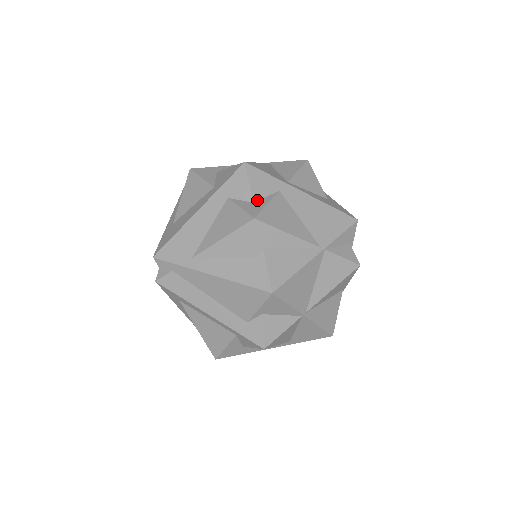
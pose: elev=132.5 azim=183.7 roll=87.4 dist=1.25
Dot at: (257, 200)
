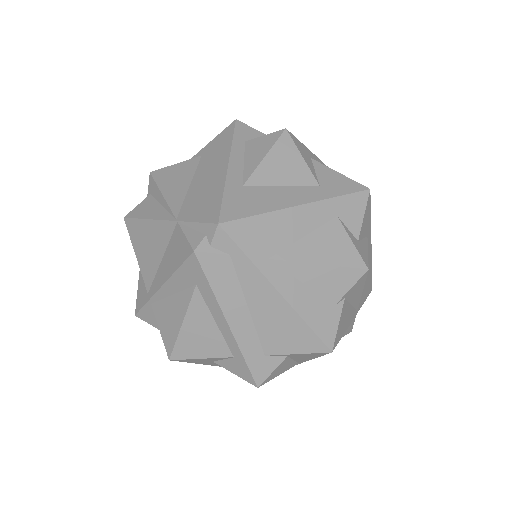
Dot at: (360, 239)
